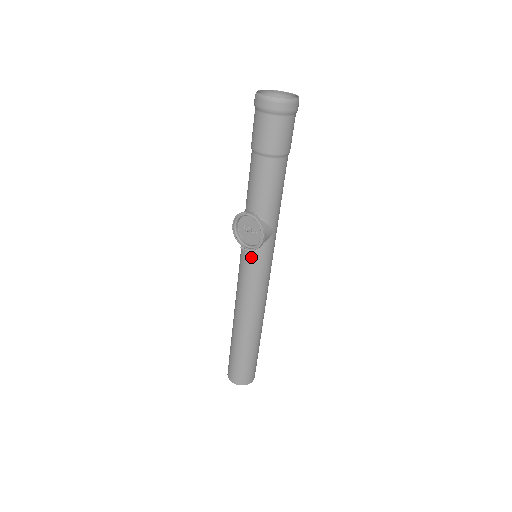
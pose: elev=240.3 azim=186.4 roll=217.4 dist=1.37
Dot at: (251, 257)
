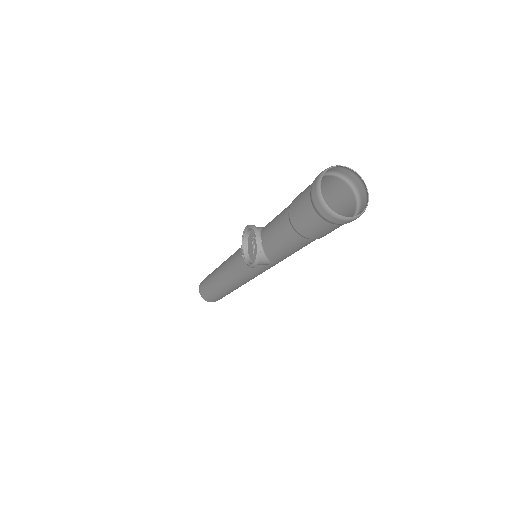
Dot at: occluded
